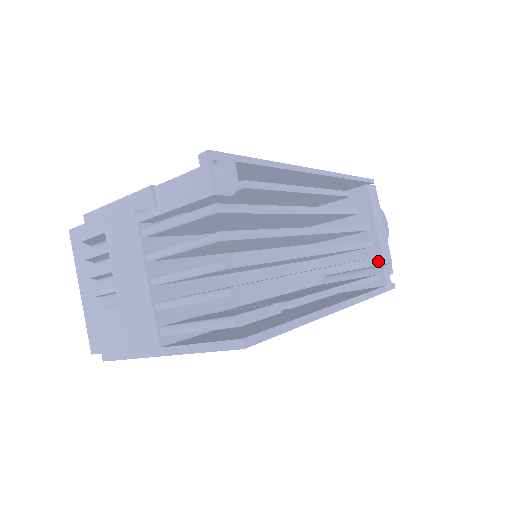
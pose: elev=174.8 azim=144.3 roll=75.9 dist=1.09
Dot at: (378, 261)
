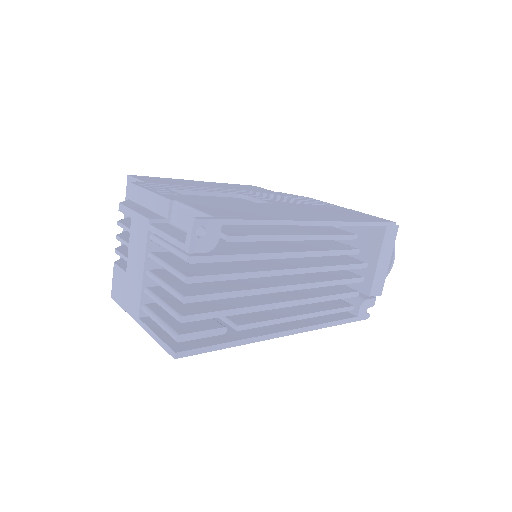
Dot at: (366, 291)
